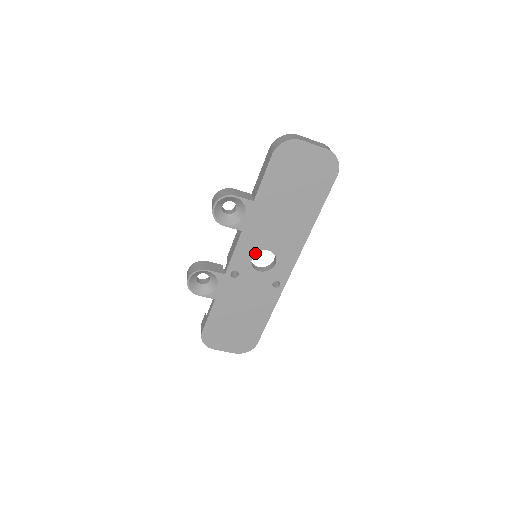
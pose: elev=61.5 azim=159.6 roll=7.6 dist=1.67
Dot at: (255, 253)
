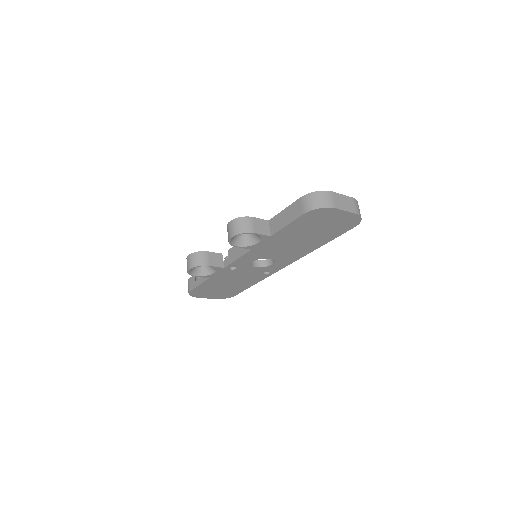
Dot at: (257, 259)
